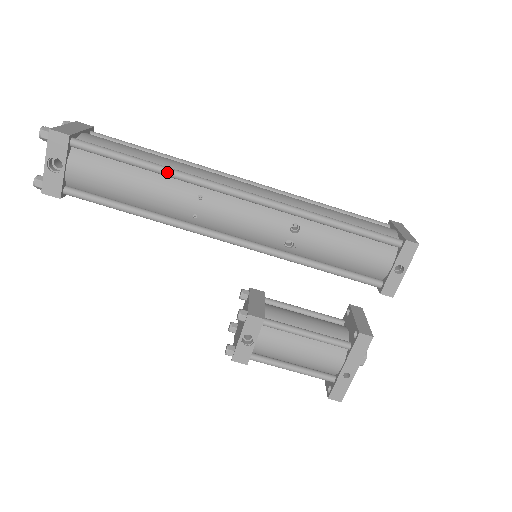
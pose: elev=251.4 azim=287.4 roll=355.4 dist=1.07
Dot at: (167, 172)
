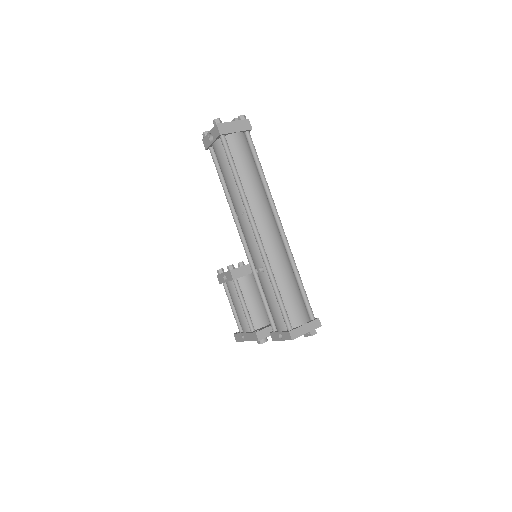
Dot at: (239, 190)
